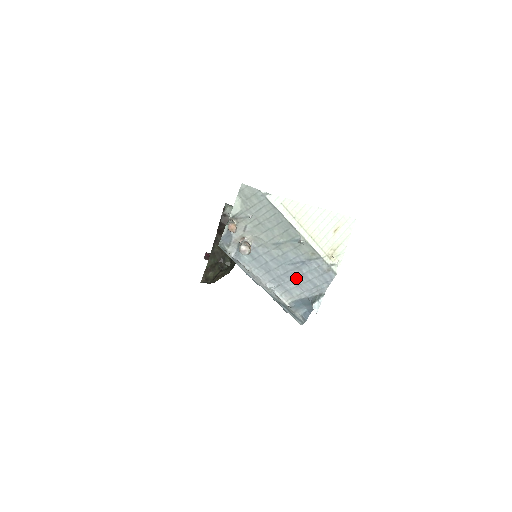
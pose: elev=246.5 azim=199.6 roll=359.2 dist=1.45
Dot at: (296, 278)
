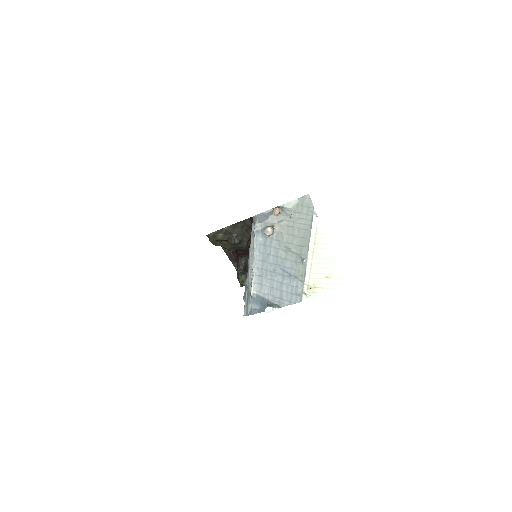
Dot at: (275, 281)
